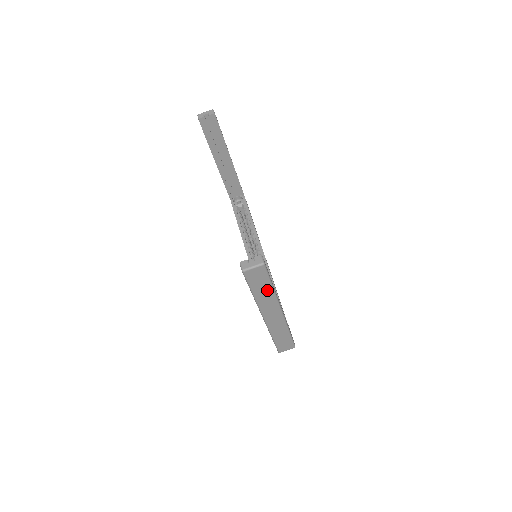
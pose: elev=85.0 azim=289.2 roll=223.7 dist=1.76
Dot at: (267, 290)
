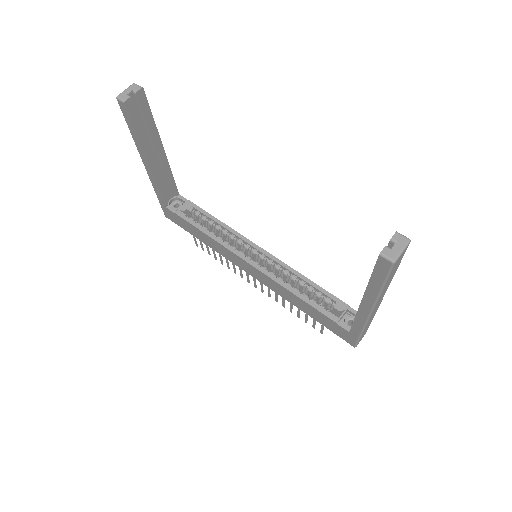
Dot at: (392, 275)
